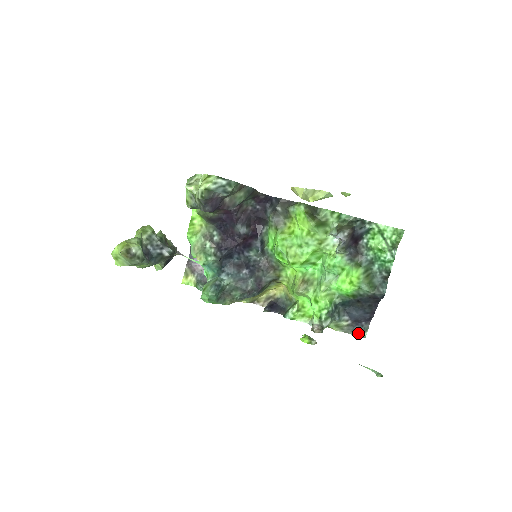
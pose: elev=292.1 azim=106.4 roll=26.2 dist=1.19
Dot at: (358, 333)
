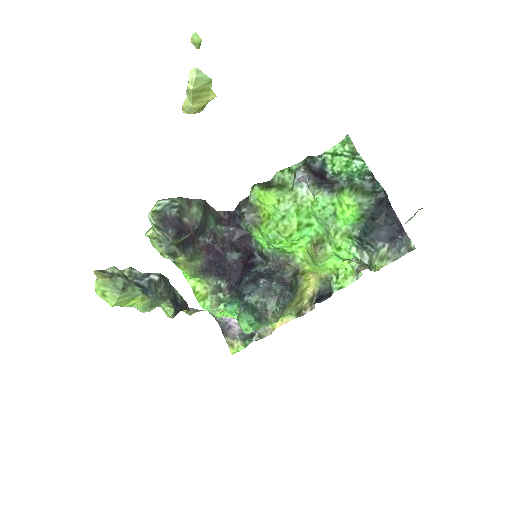
Dot at: (405, 249)
